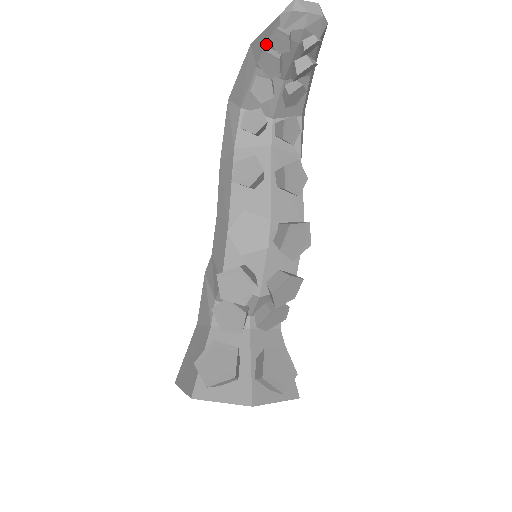
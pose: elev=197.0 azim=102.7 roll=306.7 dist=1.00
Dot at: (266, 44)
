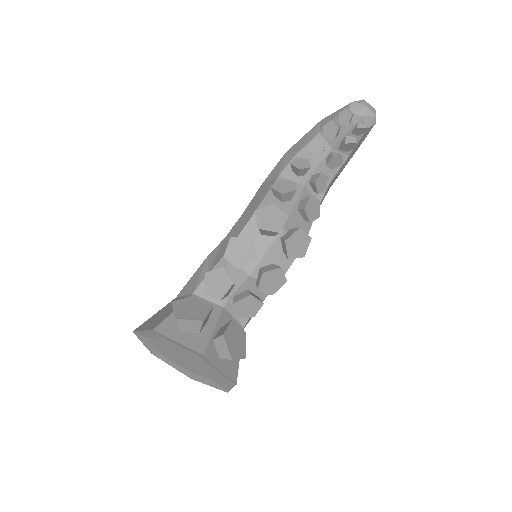
Dot at: (334, 119)
